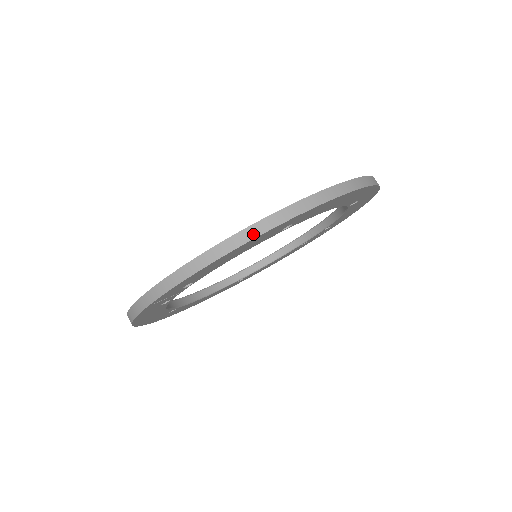
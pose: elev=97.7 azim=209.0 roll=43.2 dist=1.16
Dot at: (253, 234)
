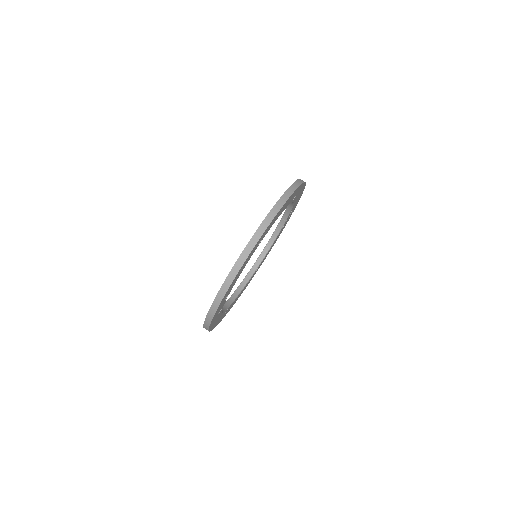
Dot at: (244, 259)
